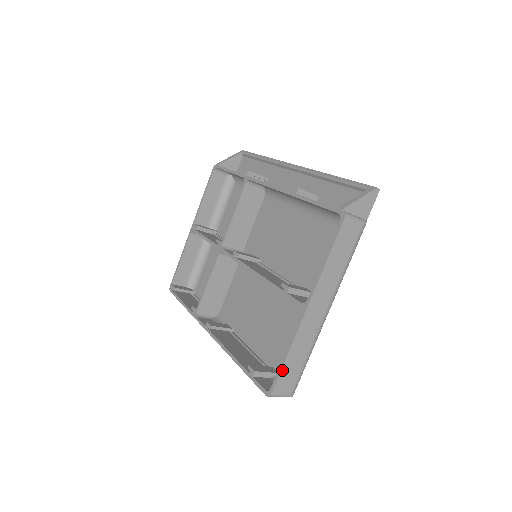
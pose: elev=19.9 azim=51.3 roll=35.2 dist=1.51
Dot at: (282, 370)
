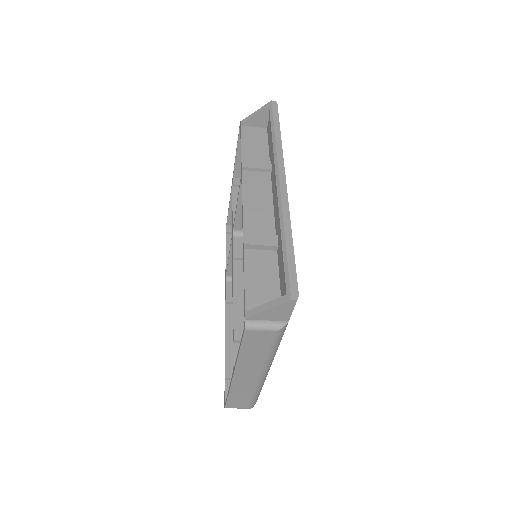
Dot at: (228, 399)
